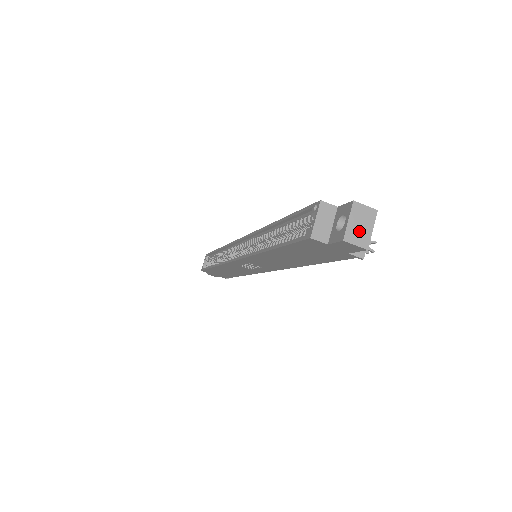
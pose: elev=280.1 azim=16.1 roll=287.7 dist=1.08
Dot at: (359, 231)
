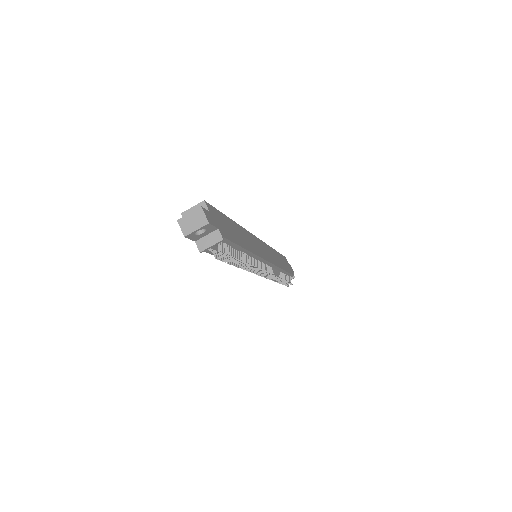
Dot at: (189, 224)
